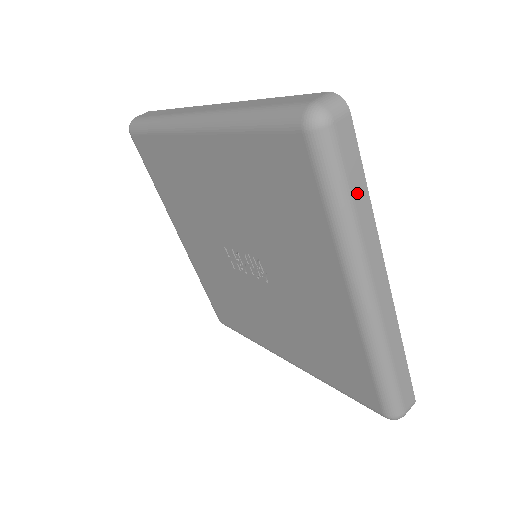
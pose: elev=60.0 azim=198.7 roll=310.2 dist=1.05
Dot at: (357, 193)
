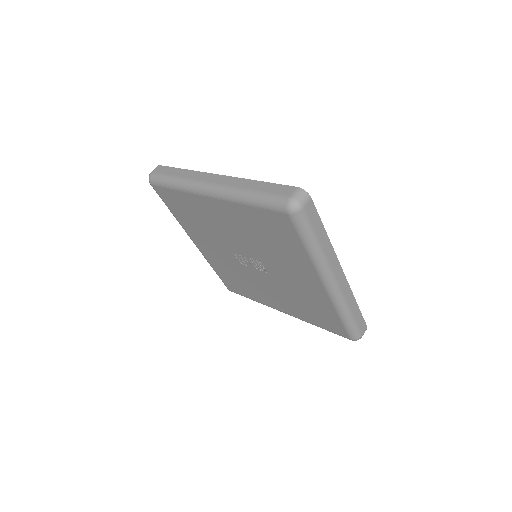
Dot at: (320, 235)
